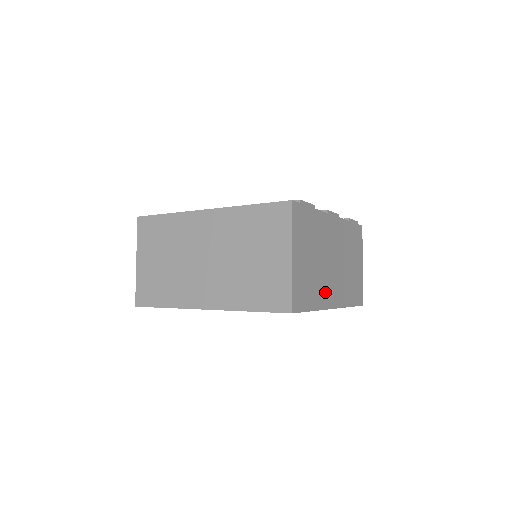
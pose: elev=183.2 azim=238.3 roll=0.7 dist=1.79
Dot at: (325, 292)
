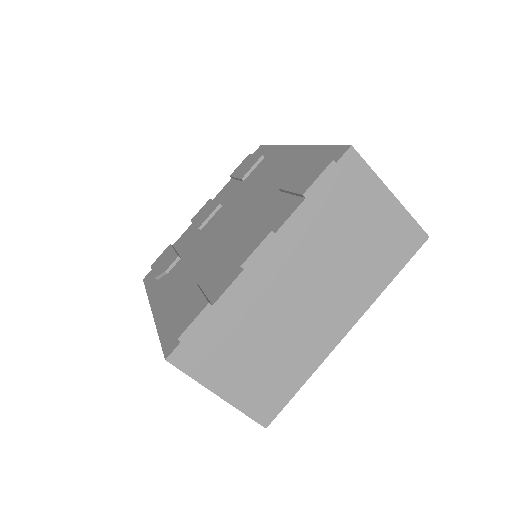
Dot at: (314, 342)
